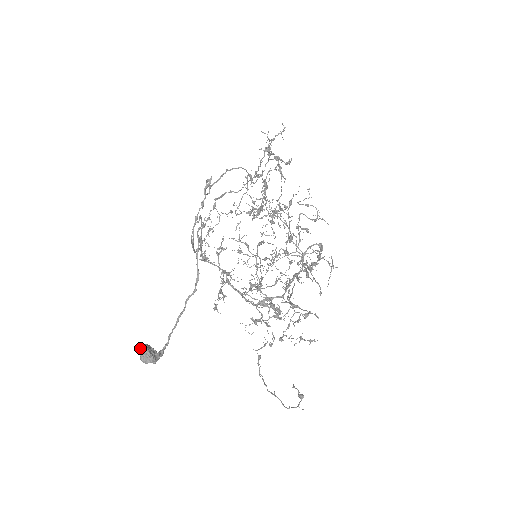
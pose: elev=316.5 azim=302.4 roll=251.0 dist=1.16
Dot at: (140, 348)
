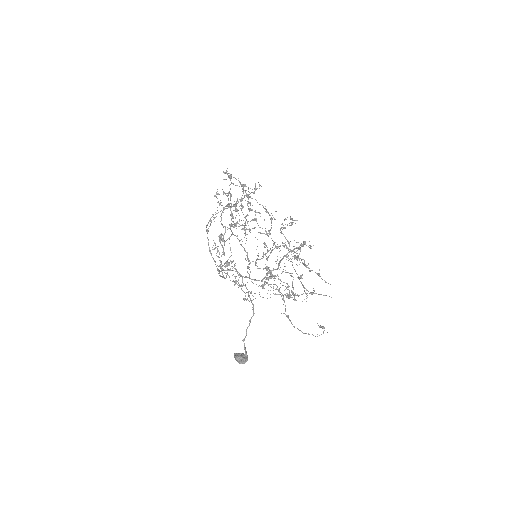
Dot at: (238, 359)
